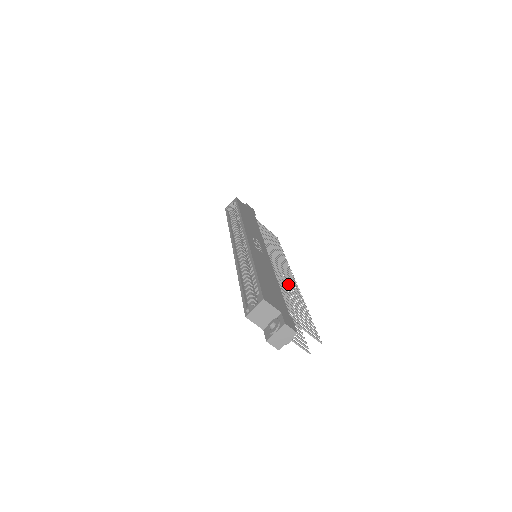
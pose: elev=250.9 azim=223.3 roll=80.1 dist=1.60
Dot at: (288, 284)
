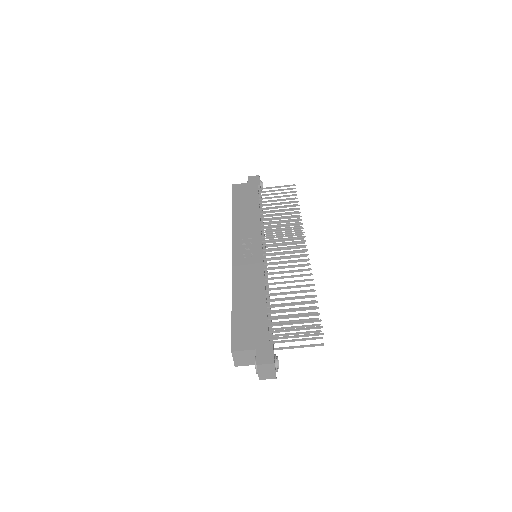
Dot at: (289, 271)
